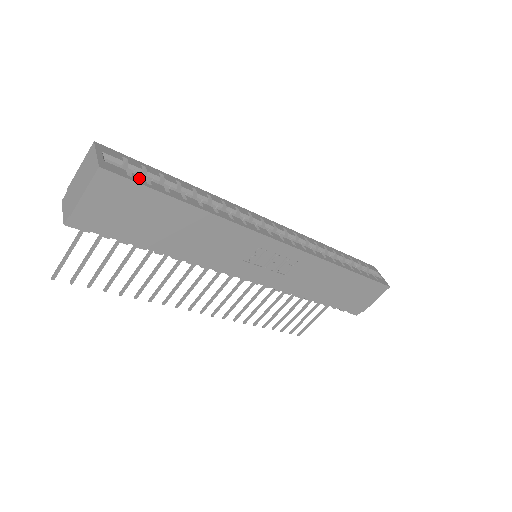
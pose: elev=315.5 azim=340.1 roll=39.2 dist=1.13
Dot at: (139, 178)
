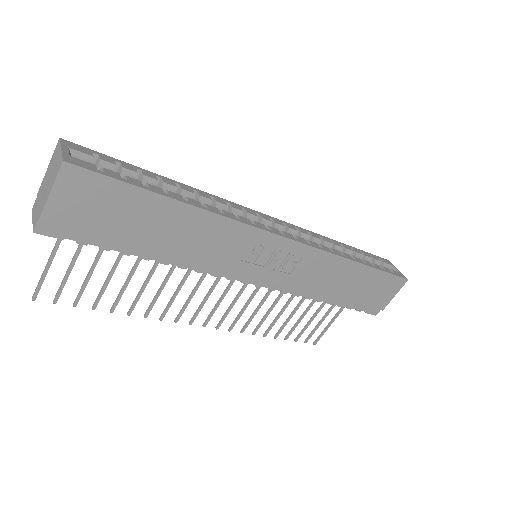
Dot at: (112, 173)
